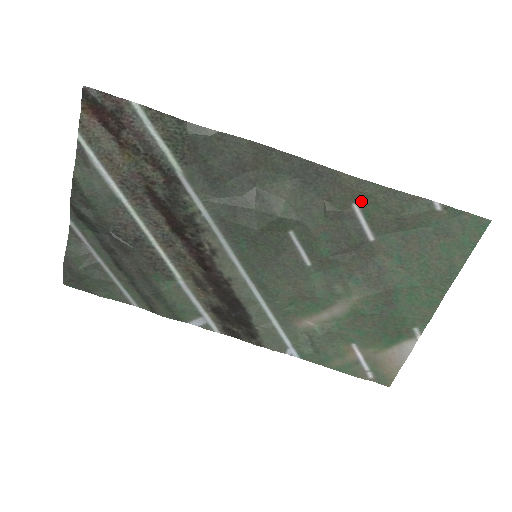
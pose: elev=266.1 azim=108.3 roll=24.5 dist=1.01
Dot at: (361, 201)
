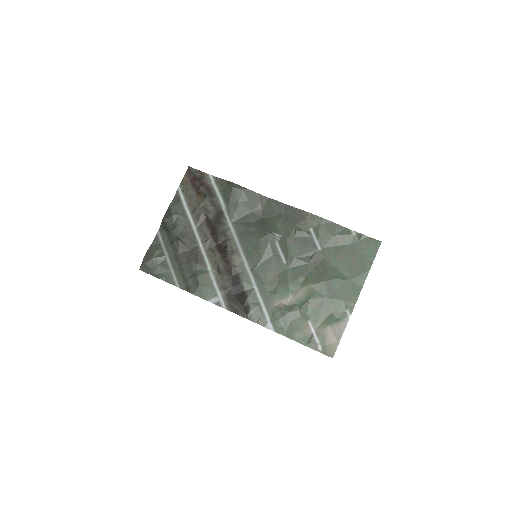
Dot at: (314, 227)
